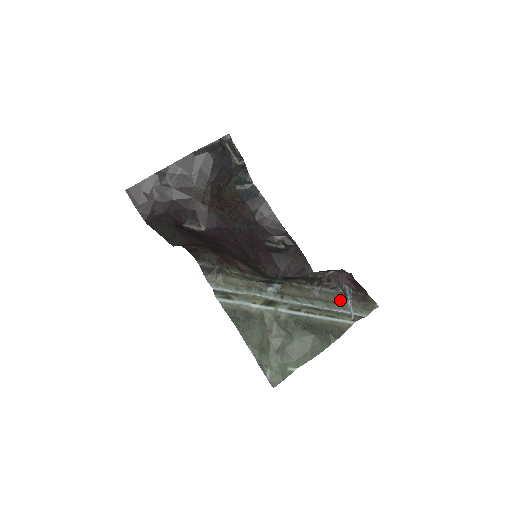
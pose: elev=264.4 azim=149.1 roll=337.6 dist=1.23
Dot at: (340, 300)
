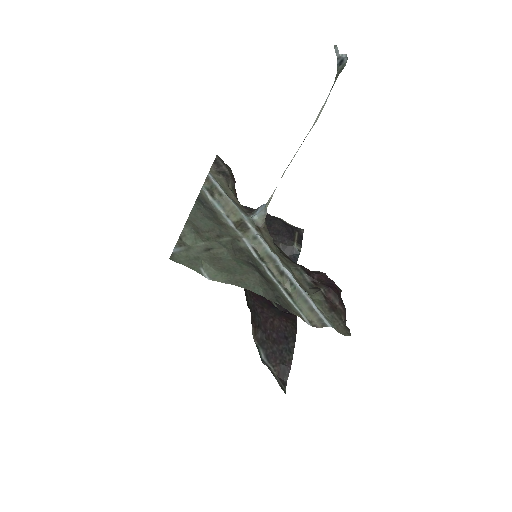
Dot at: (311, 291)
